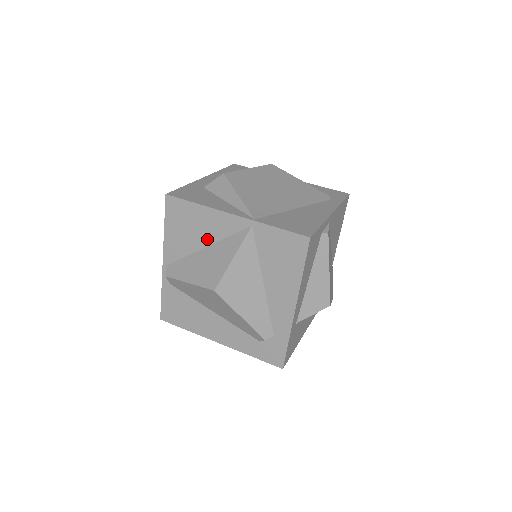
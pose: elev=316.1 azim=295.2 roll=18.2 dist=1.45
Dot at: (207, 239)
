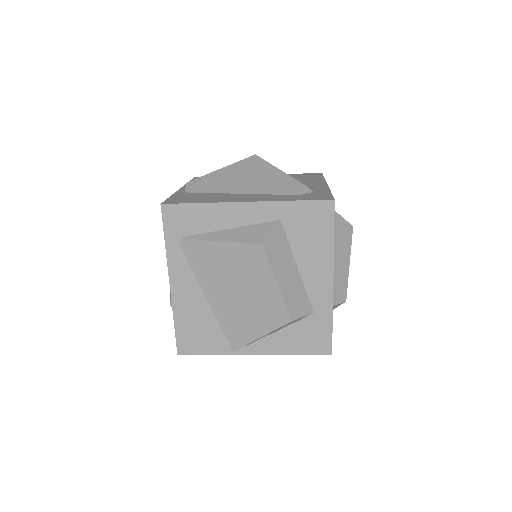
Dot at: occluded
